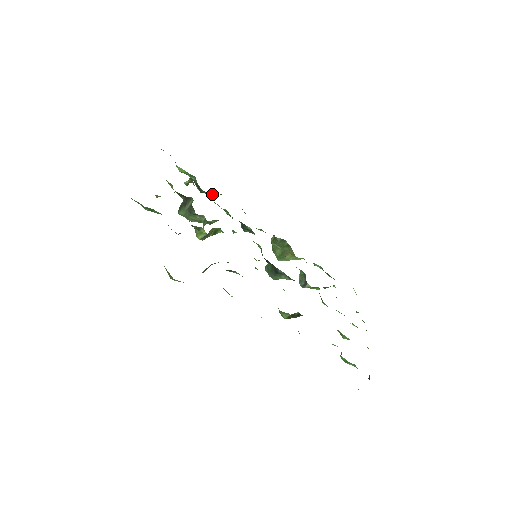
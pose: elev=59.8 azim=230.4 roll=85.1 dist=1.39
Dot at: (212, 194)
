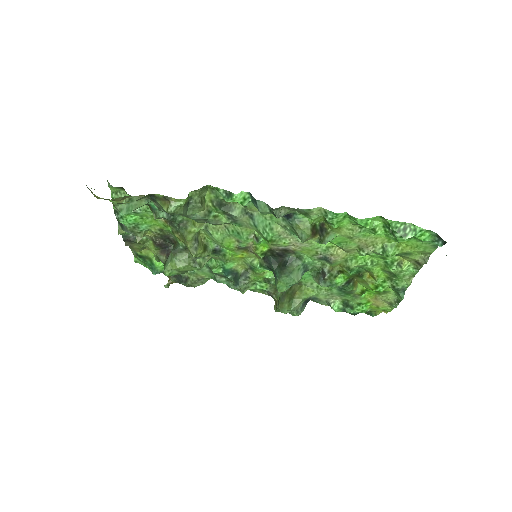
Dot at: (195, 285)
